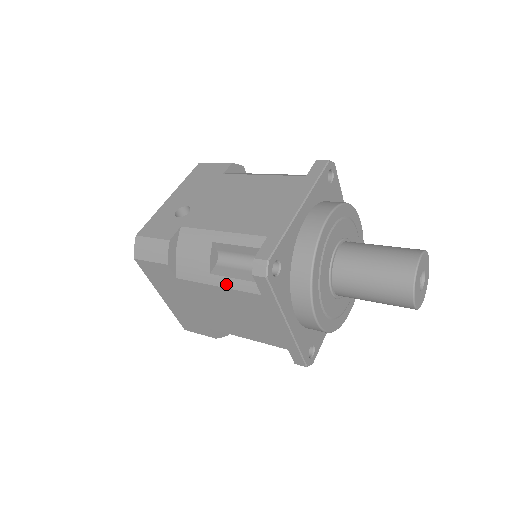
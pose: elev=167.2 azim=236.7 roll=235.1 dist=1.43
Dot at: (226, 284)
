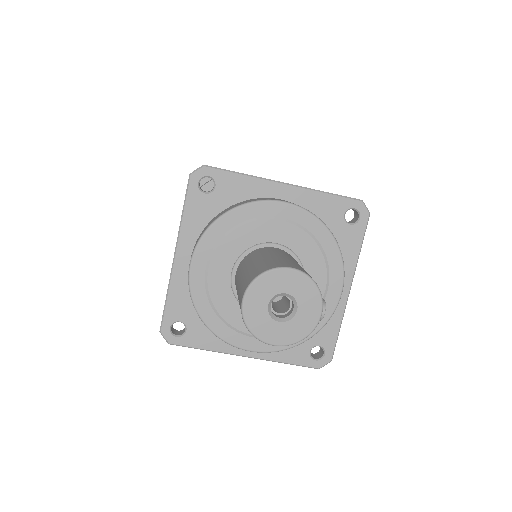
Dot at: occluded
